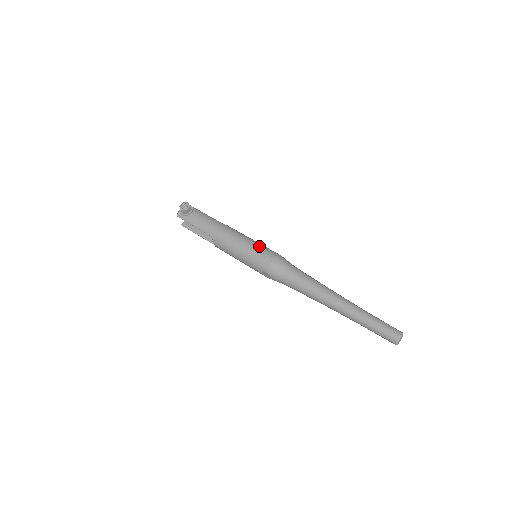
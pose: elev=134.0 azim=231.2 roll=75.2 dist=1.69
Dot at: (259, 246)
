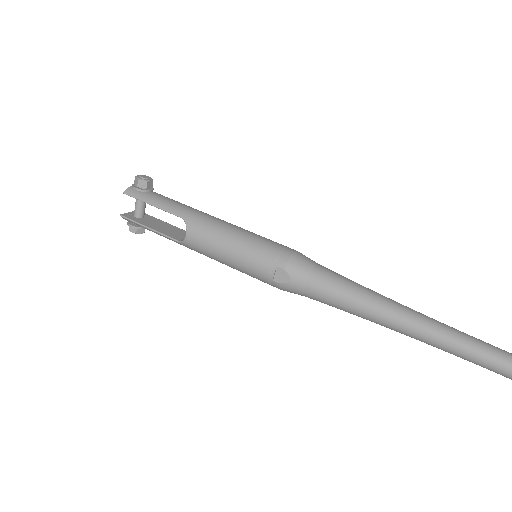
Dot at: occluded
